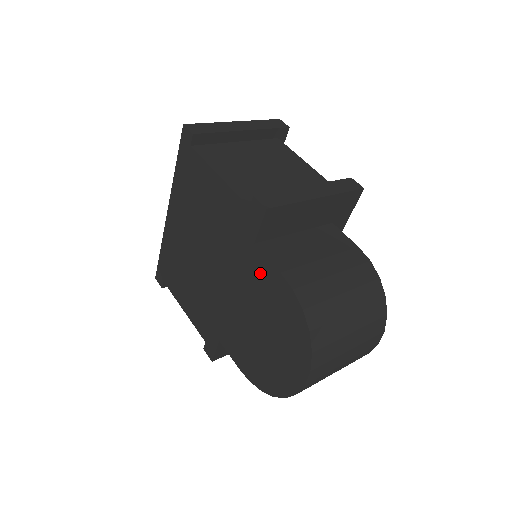
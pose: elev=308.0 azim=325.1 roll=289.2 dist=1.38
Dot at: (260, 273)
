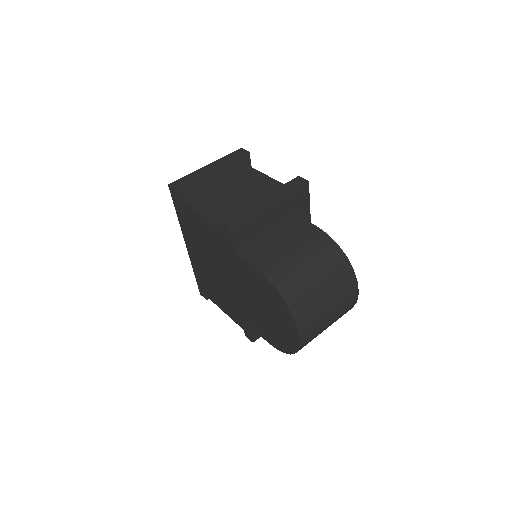
Dot at: (246, 271)
